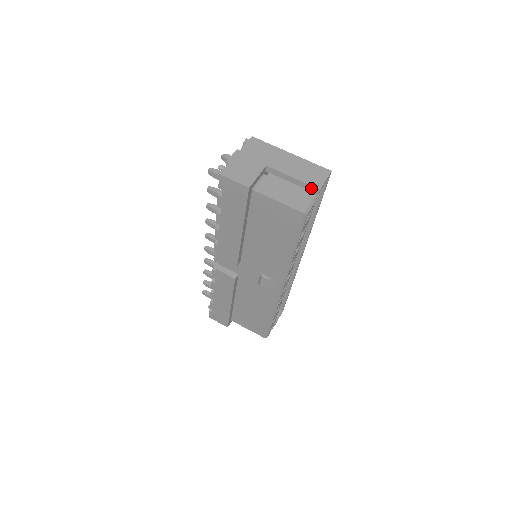
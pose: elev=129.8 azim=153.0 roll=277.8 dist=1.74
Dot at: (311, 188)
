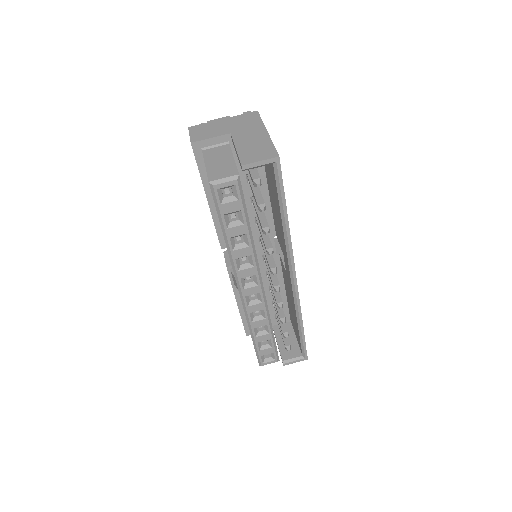
Dot at: (240, 163)
